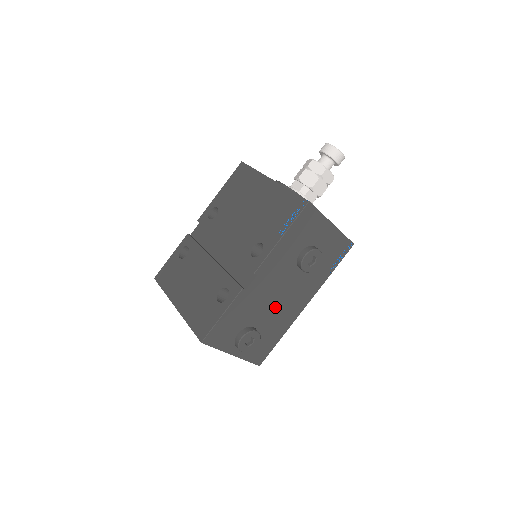
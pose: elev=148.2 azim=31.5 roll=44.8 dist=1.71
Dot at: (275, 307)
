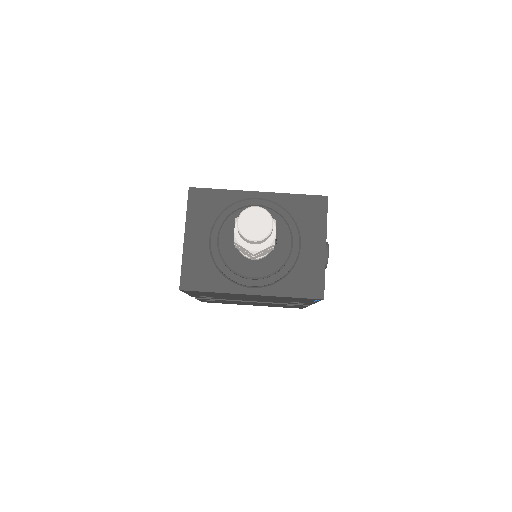
Dot at: occluded
